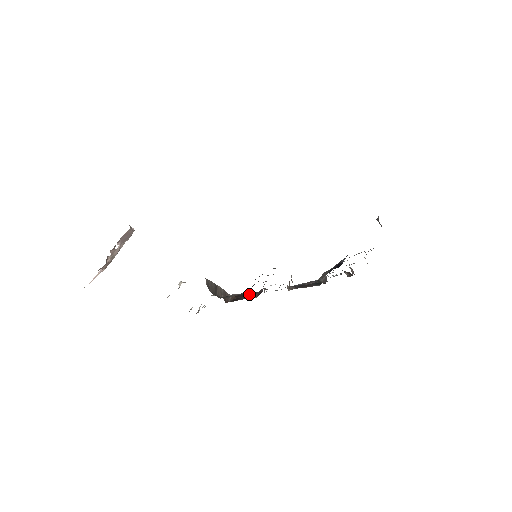
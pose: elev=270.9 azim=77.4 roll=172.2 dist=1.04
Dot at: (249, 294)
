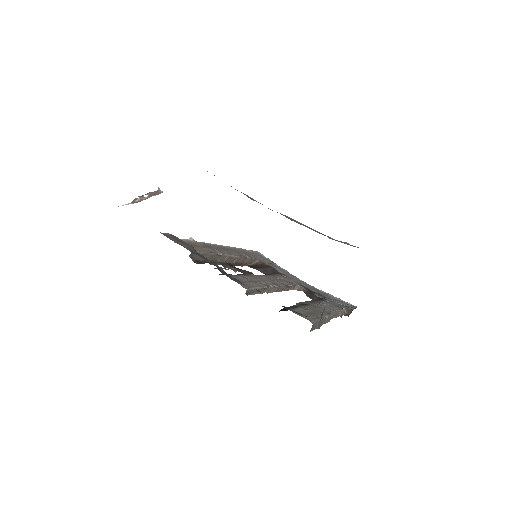
Dot at: (271, 269)
